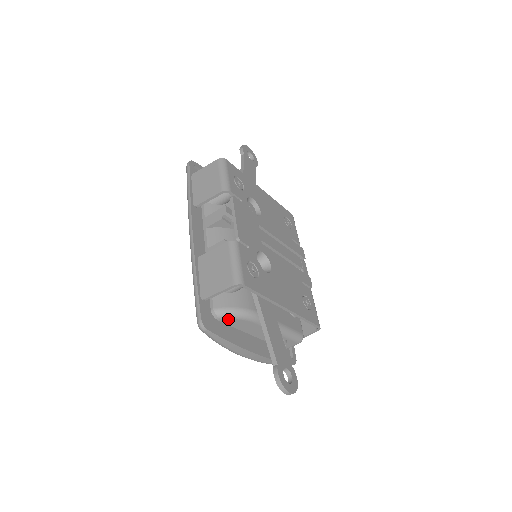
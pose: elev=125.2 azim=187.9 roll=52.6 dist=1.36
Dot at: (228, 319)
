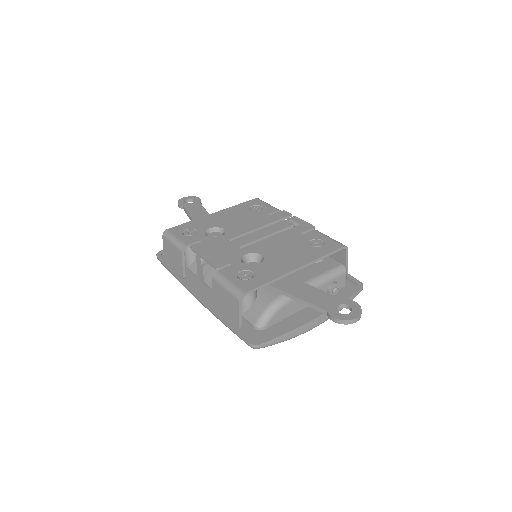
Dot at: (270, 320)
